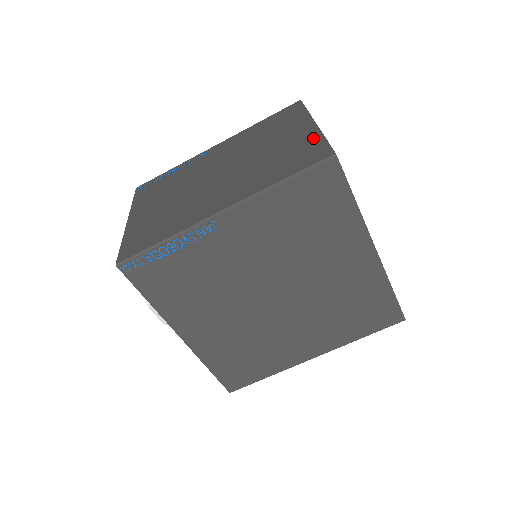
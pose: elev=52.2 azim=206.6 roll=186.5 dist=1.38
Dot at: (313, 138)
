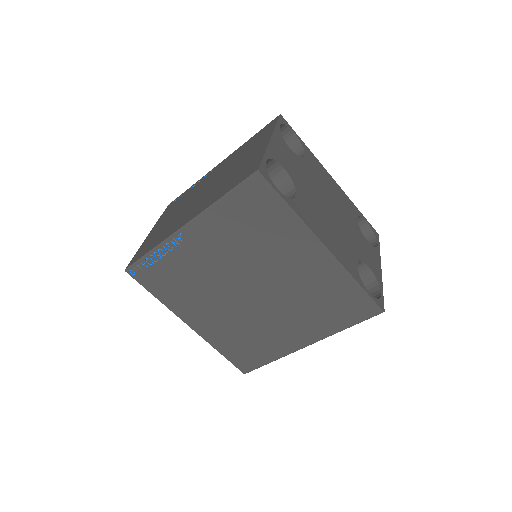
Dot at: (259, 154)
